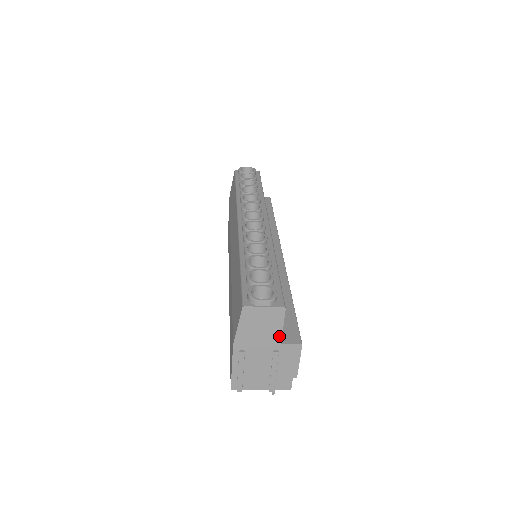
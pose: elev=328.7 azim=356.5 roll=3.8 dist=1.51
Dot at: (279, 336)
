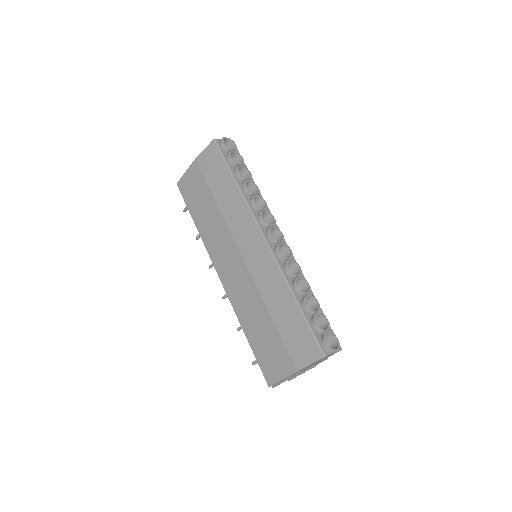
Dot at: occluded
